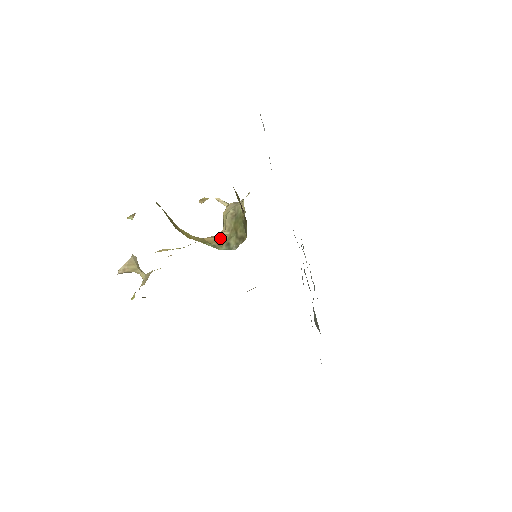
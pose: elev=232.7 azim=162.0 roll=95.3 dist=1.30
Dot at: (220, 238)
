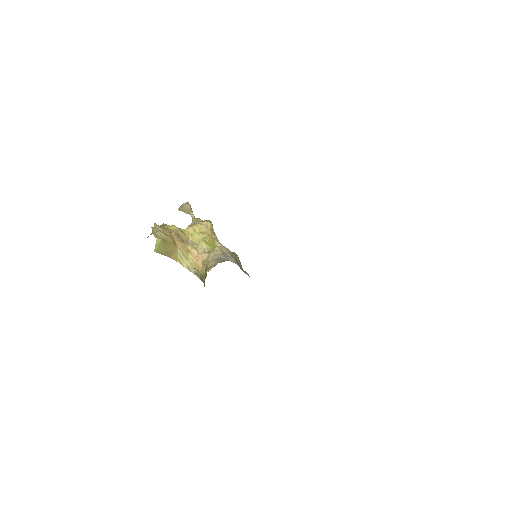
Dot at: (201, 269)
